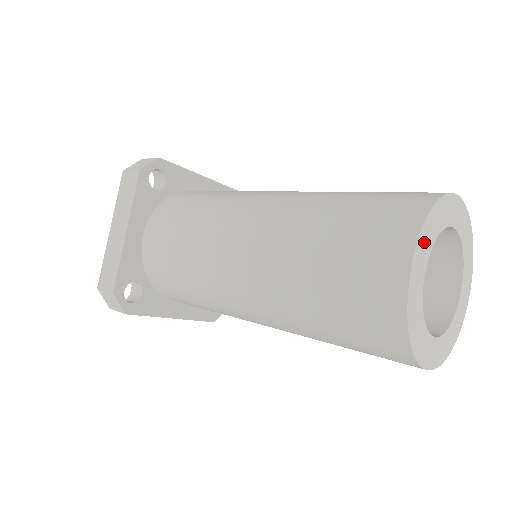
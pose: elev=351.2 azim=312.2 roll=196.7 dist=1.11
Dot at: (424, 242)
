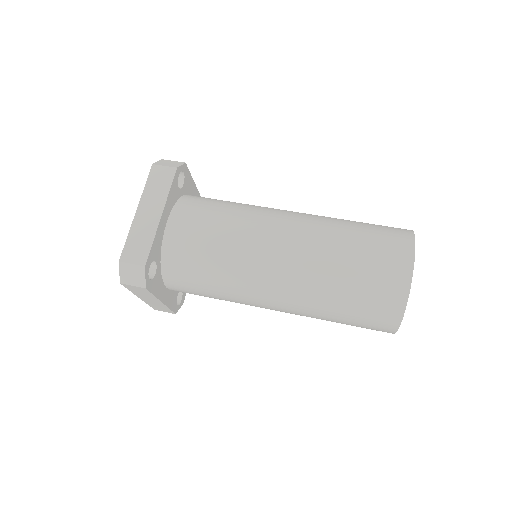
Dot at: occluded
